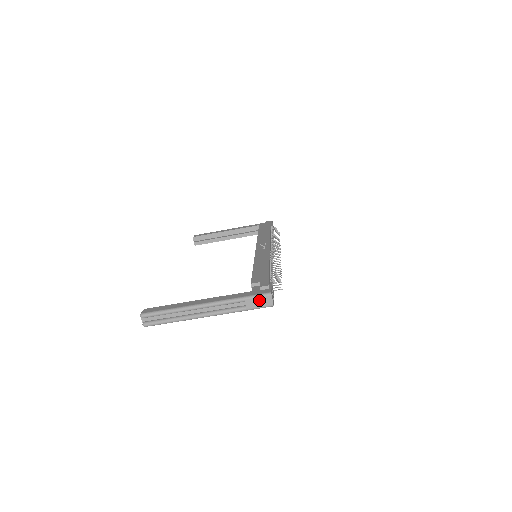
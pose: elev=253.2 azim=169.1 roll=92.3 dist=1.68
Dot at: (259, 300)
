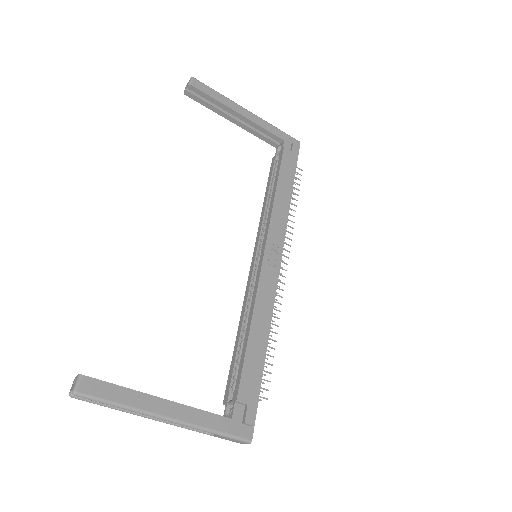
Dot at: (233, 440)
